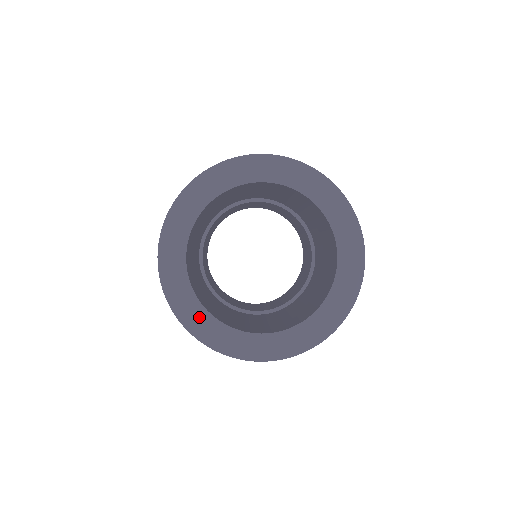
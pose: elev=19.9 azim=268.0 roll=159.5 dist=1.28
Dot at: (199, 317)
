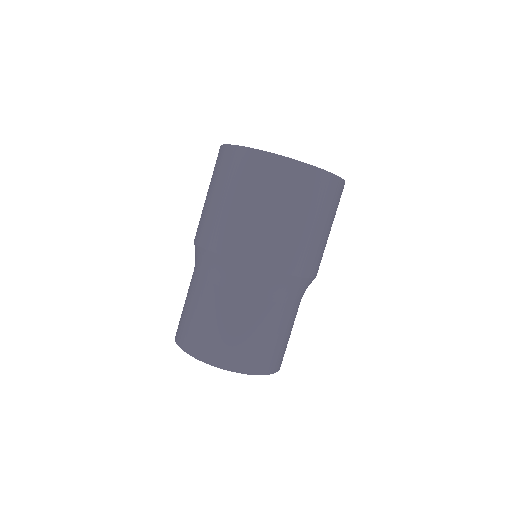
Dot at: occluded
